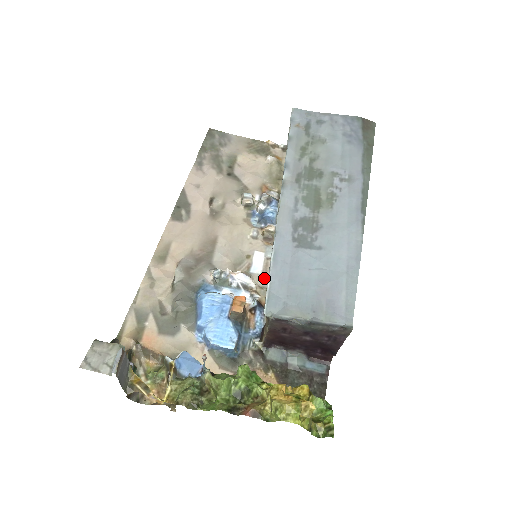
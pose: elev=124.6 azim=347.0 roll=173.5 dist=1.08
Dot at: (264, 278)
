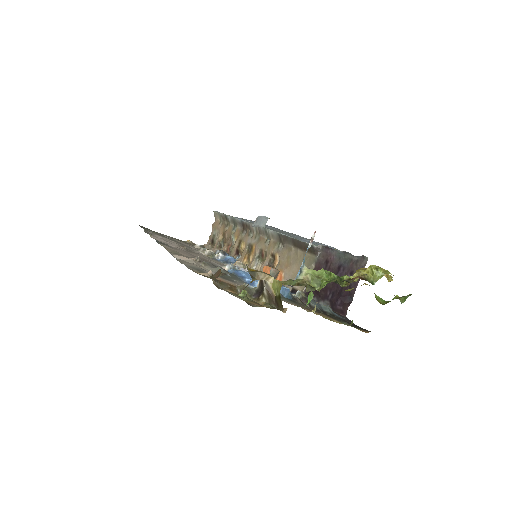
Dot at: occluded
